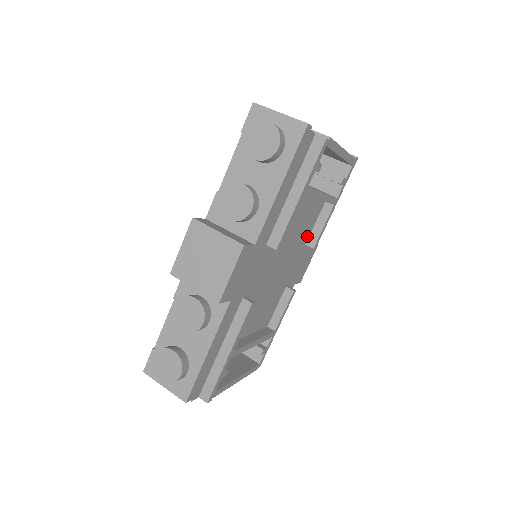
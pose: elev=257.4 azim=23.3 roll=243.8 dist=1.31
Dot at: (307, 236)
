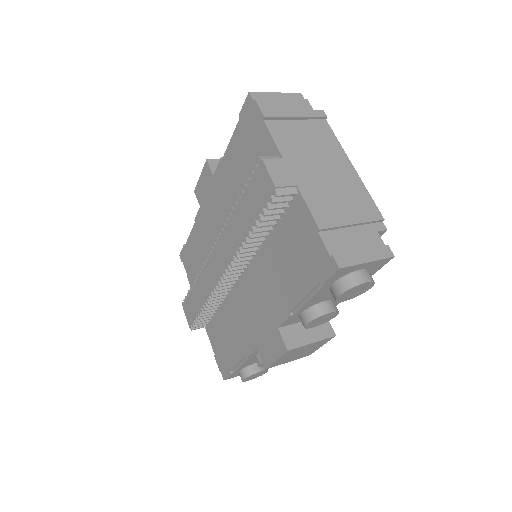
Dot at: occluded
